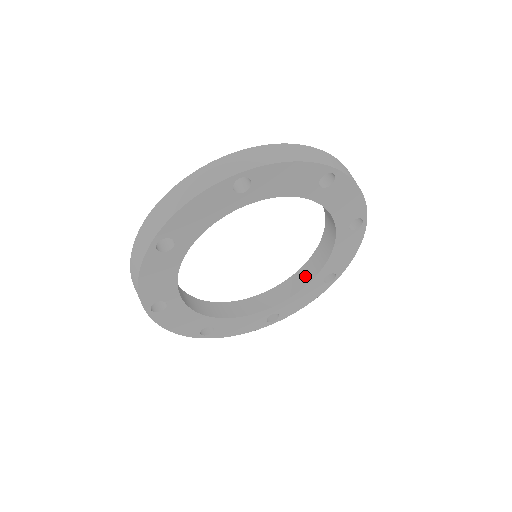
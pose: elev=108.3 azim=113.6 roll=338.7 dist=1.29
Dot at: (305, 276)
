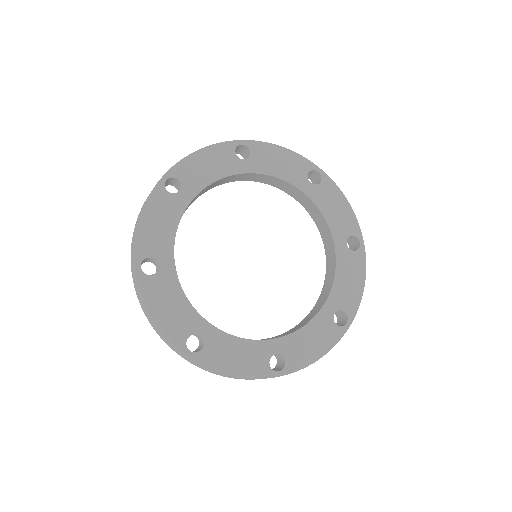
Dot at: (312, 314)
